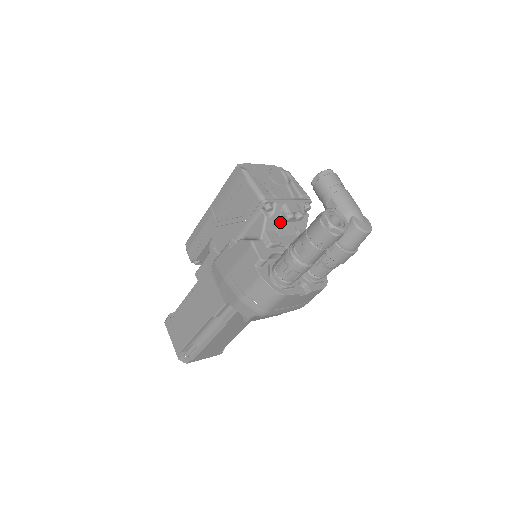
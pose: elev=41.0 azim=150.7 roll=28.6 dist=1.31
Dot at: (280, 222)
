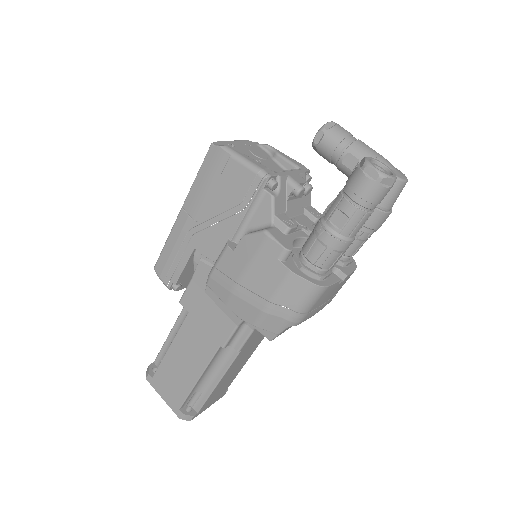
Dot at: (287, 201)
